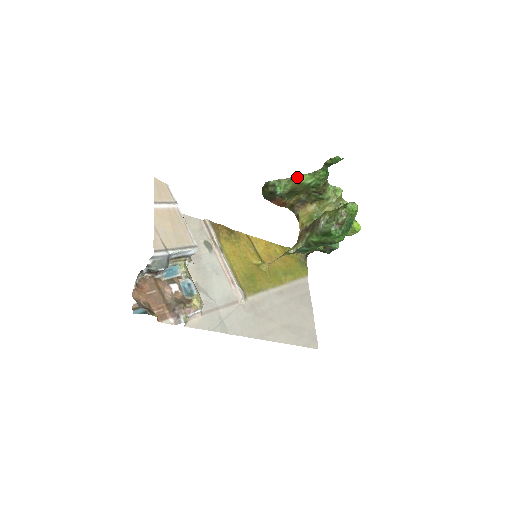
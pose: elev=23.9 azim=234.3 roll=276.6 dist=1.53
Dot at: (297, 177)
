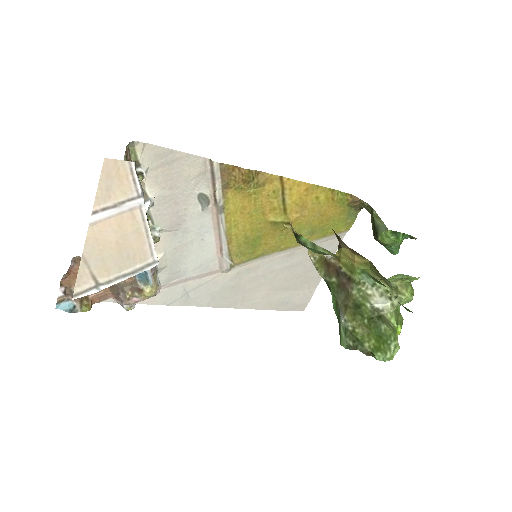
Dot at: (345, 260)
